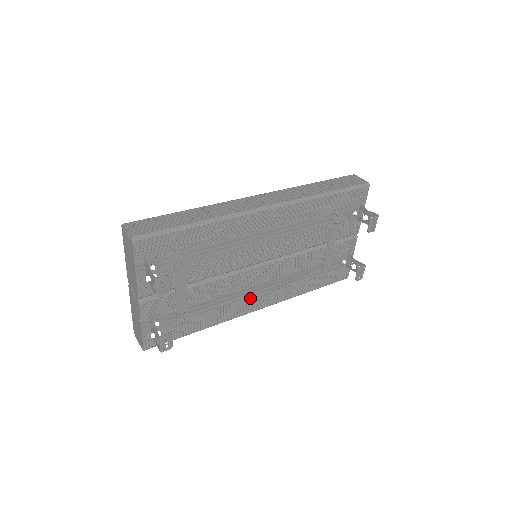
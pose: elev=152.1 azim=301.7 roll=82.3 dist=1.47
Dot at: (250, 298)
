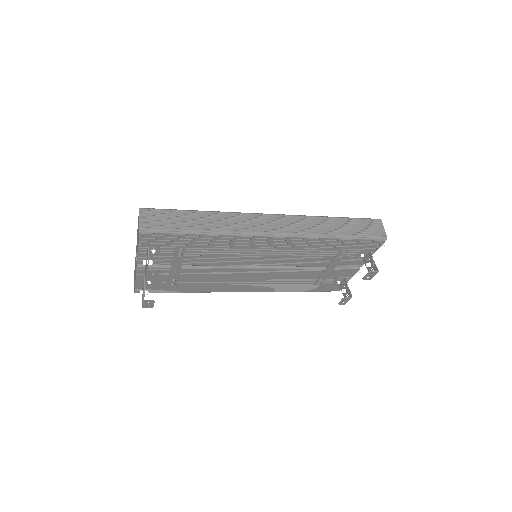
Dot at: (238, 284)
